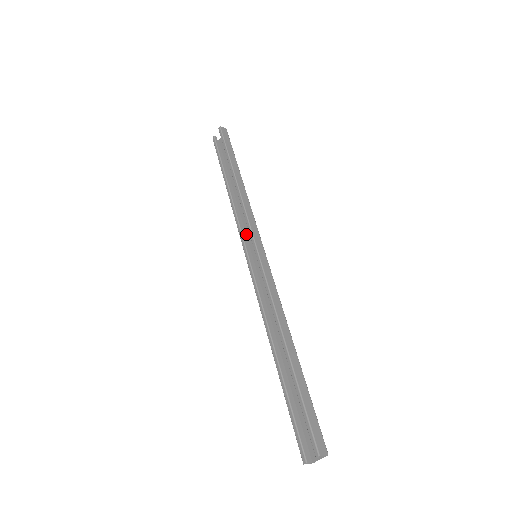
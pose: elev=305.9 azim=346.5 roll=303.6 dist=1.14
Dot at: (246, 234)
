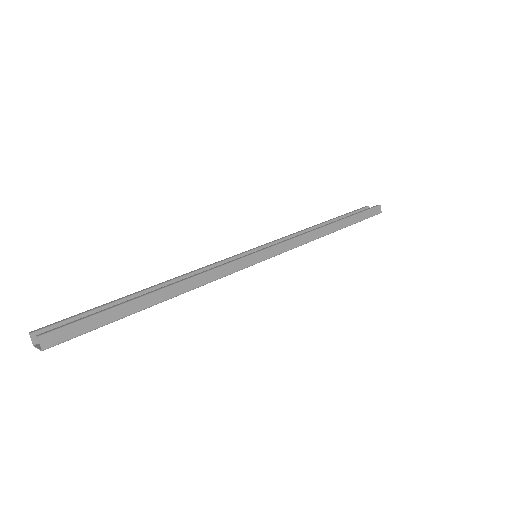
Dot at: occluded
